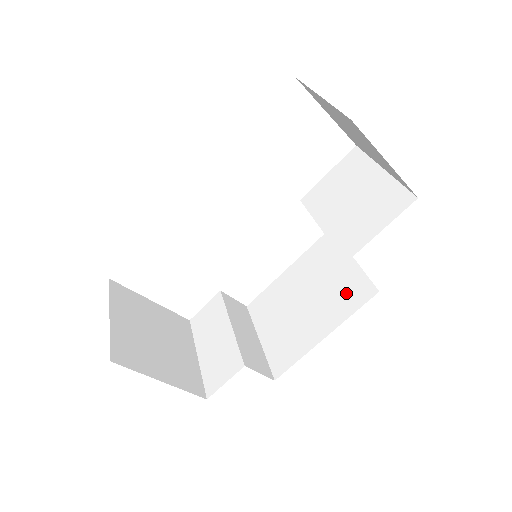
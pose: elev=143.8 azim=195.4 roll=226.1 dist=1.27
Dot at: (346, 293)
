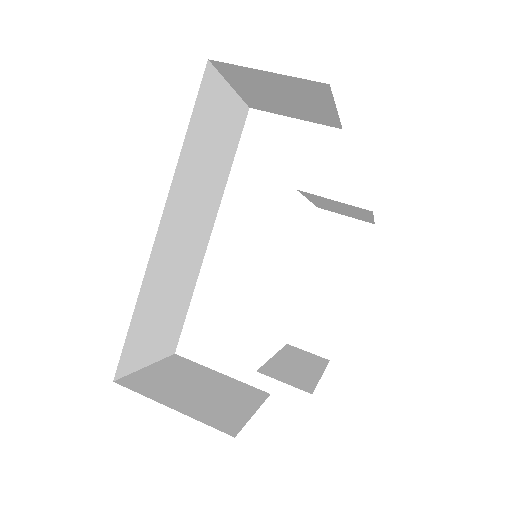
Dot at: occluded
